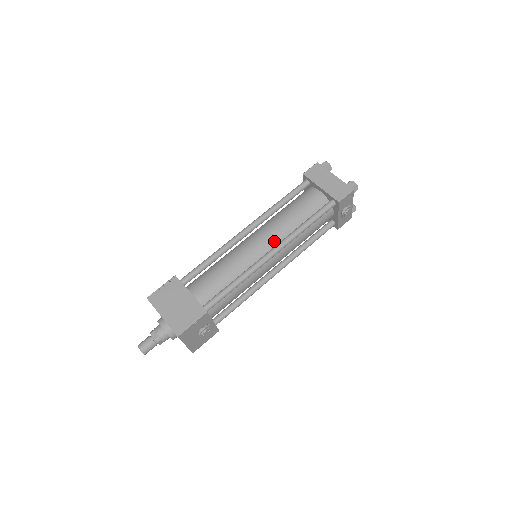
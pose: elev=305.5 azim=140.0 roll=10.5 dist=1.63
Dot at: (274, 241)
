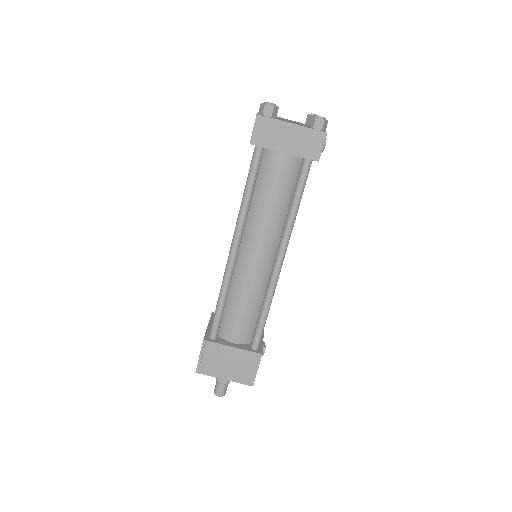
Dot at: (272, 244)
